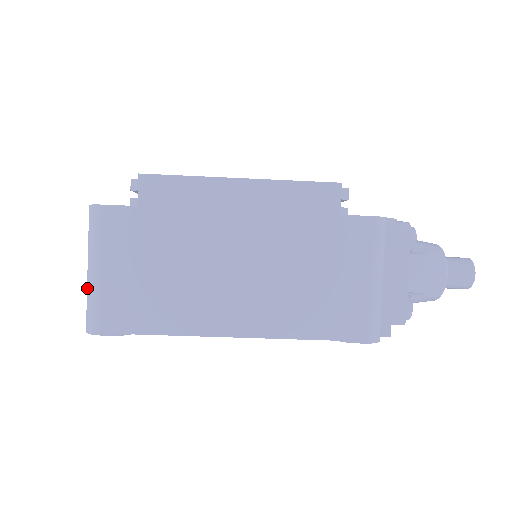
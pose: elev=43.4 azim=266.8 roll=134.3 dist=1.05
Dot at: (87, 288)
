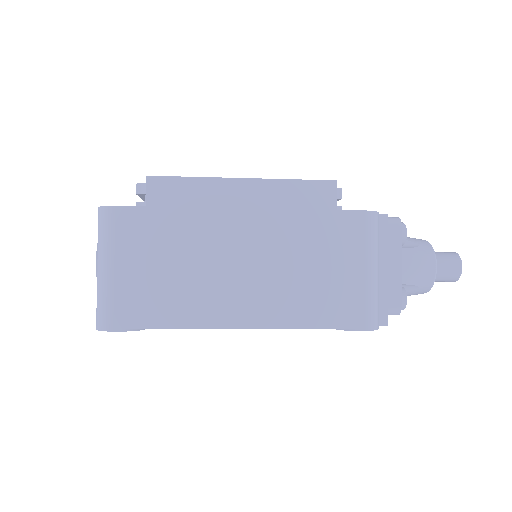
Dot at: (97, 287)
